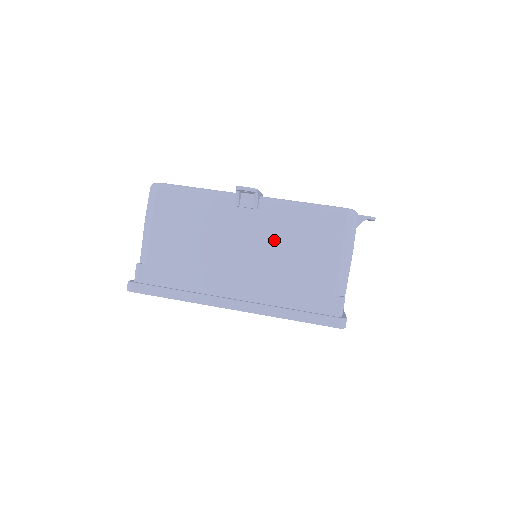
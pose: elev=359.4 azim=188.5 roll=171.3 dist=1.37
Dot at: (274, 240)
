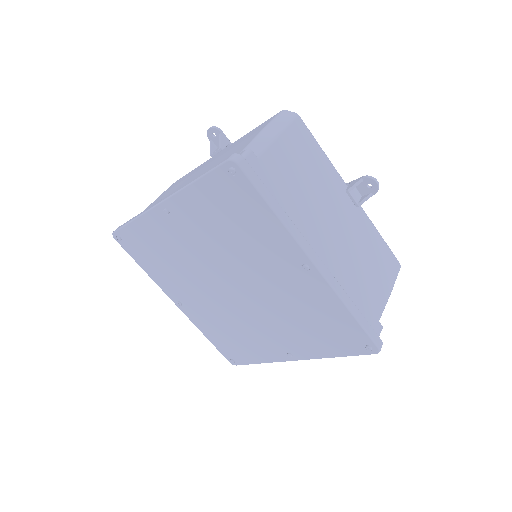
Dot at: (358, 240)
